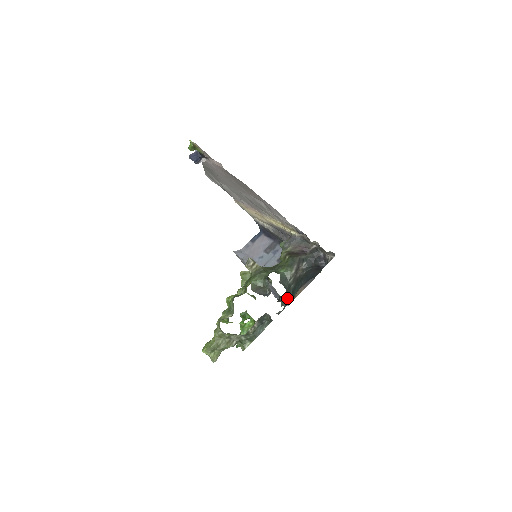
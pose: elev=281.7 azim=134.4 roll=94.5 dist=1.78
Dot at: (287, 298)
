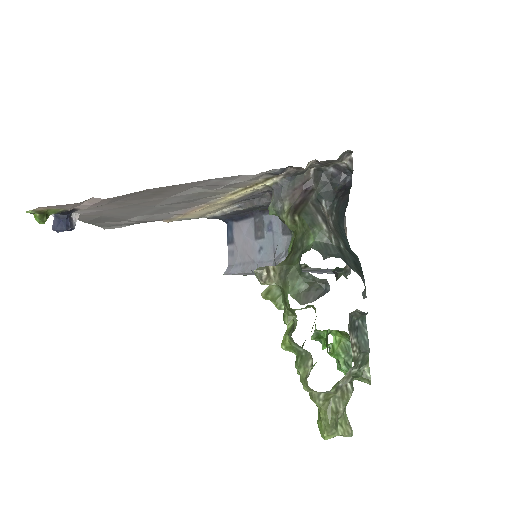
Dot at: (353, 266)
